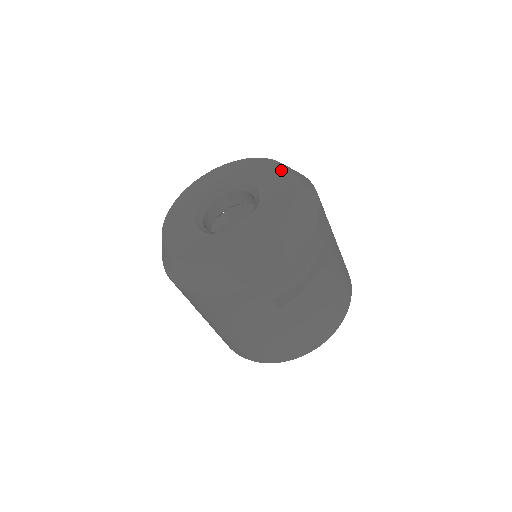
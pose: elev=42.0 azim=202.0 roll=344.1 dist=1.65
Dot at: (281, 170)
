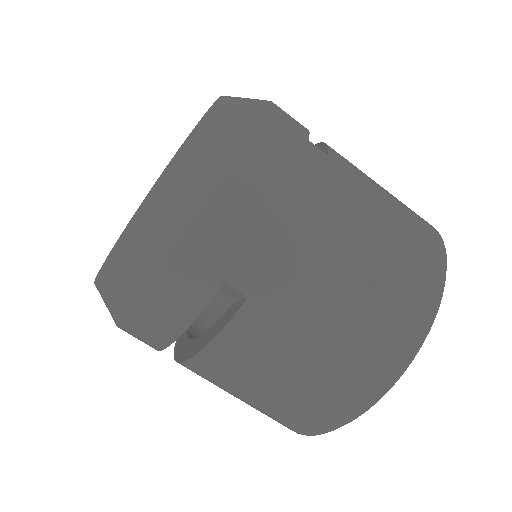
Dot at: occluded
